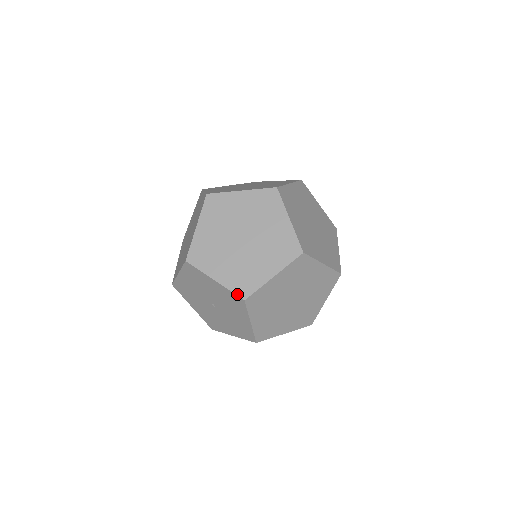
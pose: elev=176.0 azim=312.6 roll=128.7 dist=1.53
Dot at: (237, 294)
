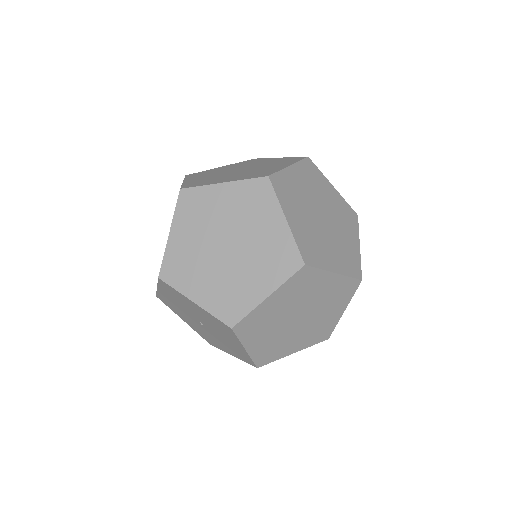
Dot at: (256, 363)
